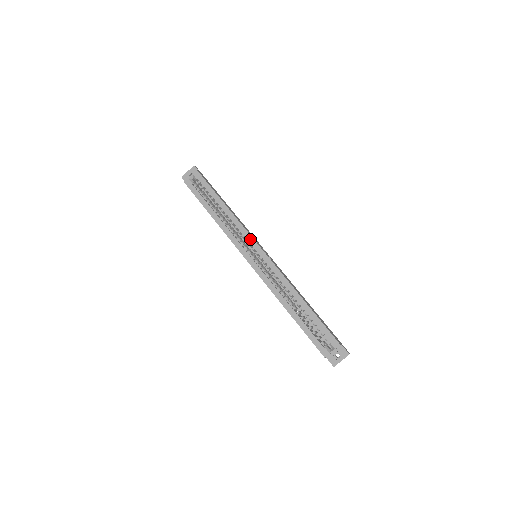
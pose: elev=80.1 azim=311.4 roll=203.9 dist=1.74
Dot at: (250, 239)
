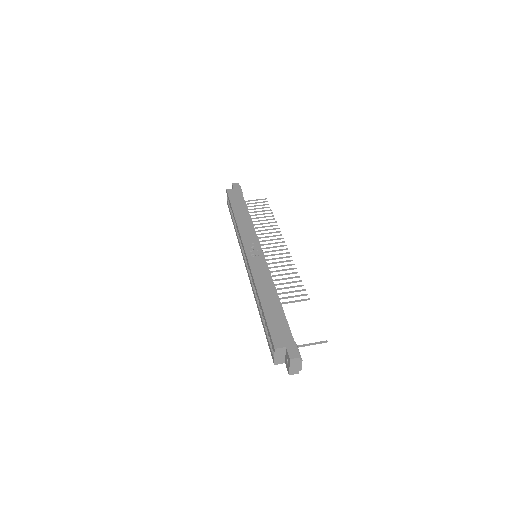
Dot at: (242, 243)
